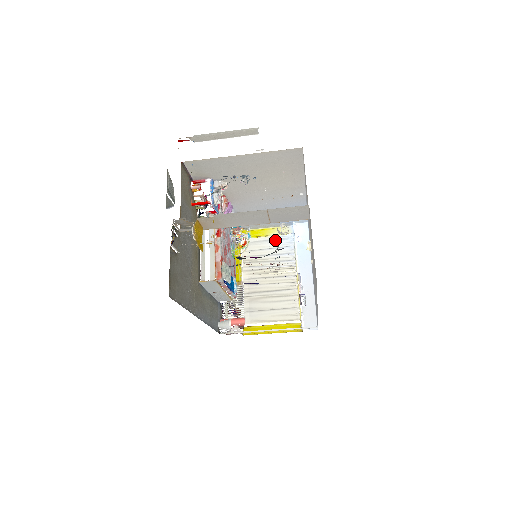
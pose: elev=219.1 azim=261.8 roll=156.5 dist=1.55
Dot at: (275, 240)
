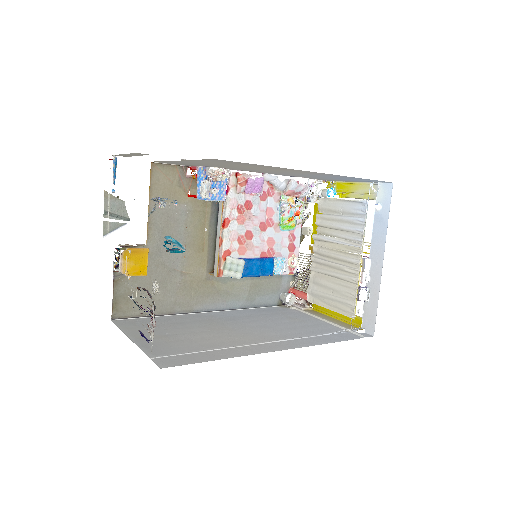
Dot at: (348, 206)
